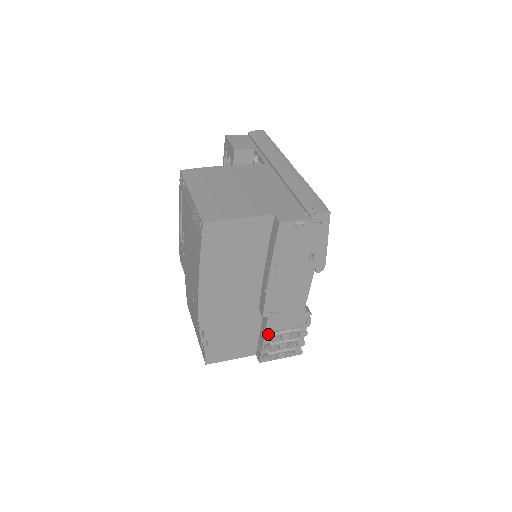
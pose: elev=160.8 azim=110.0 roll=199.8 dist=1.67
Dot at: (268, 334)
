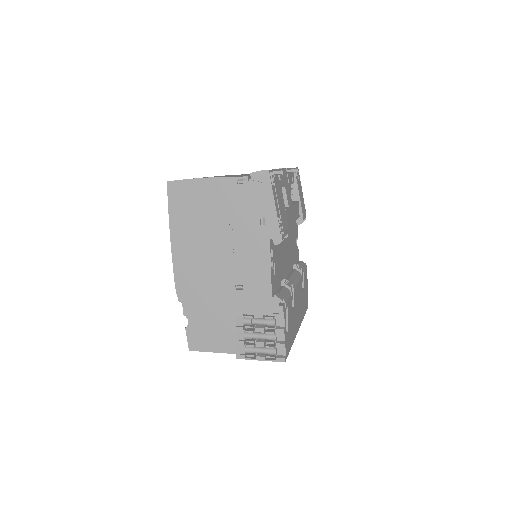
Dot at: (240, 320)
